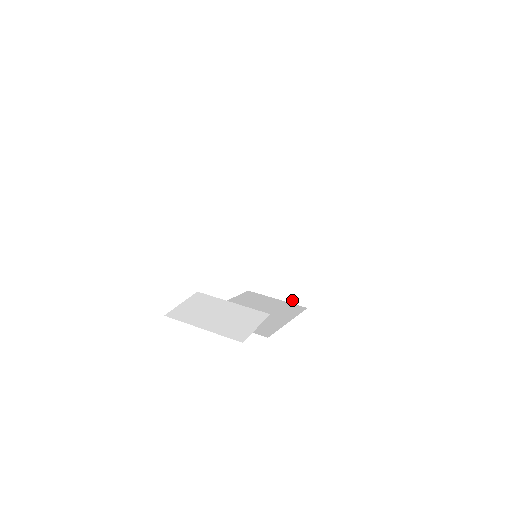
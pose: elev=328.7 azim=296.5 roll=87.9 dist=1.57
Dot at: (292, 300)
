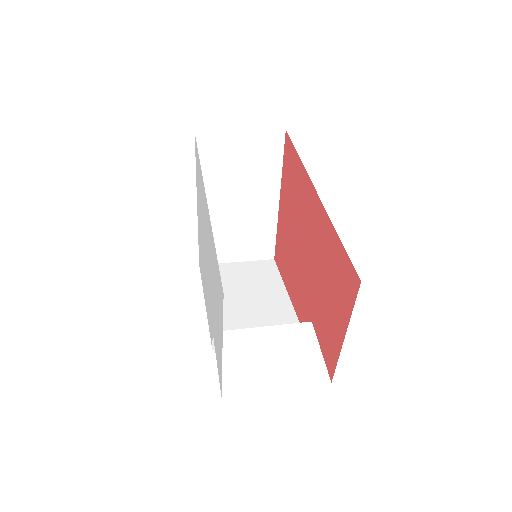
Dot at: (255, 257)
